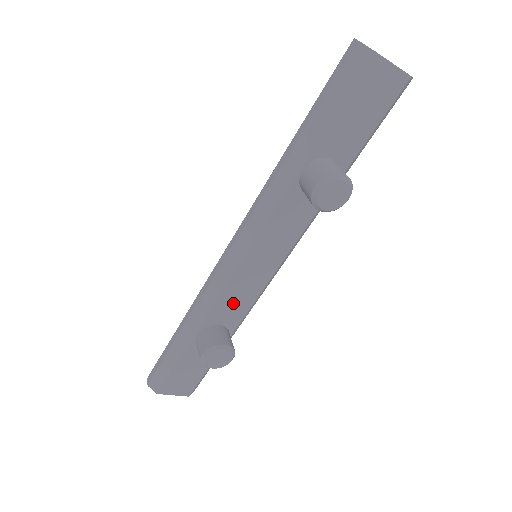
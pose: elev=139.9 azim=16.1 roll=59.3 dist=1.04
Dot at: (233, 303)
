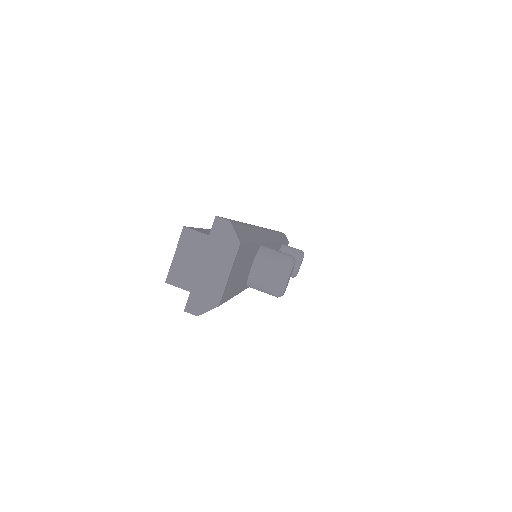
Dot at: occluded
